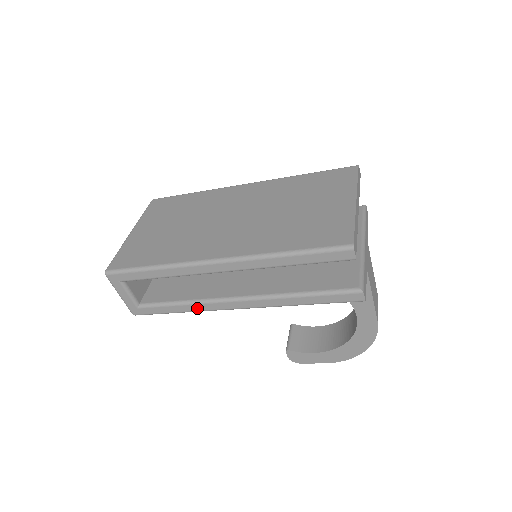
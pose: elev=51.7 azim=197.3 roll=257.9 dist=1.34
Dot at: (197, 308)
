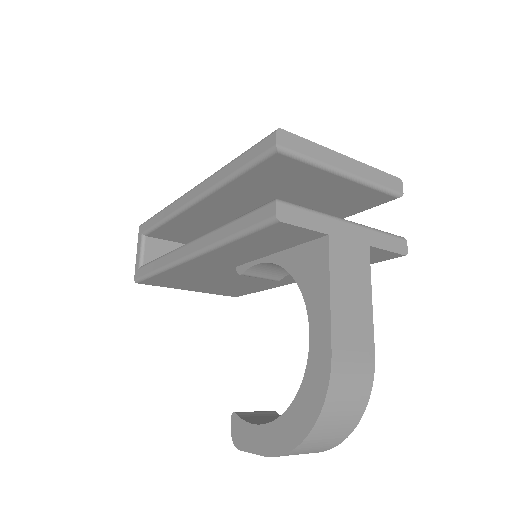
Dot at: (165, 261)
